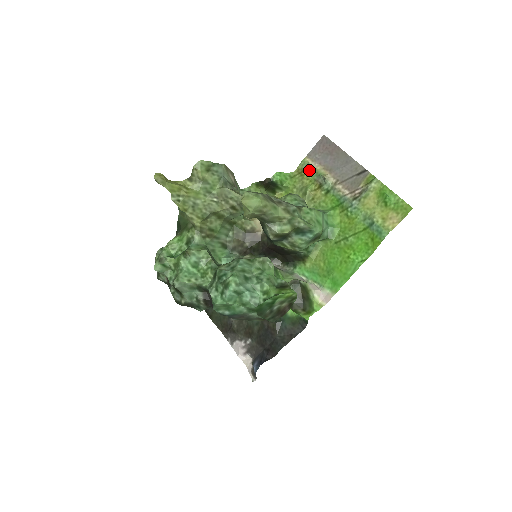
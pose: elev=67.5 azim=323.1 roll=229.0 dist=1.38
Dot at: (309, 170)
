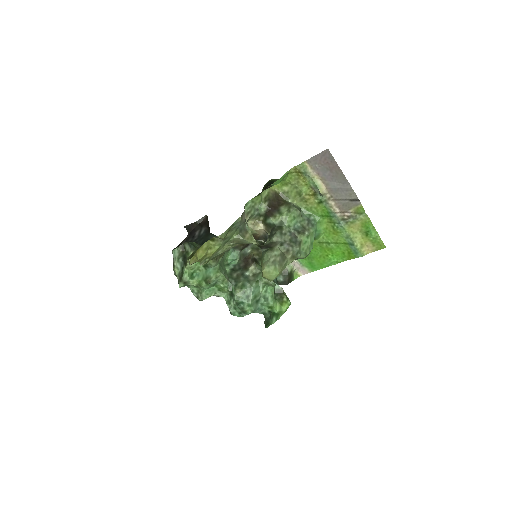
Dot at: (307, 176)
